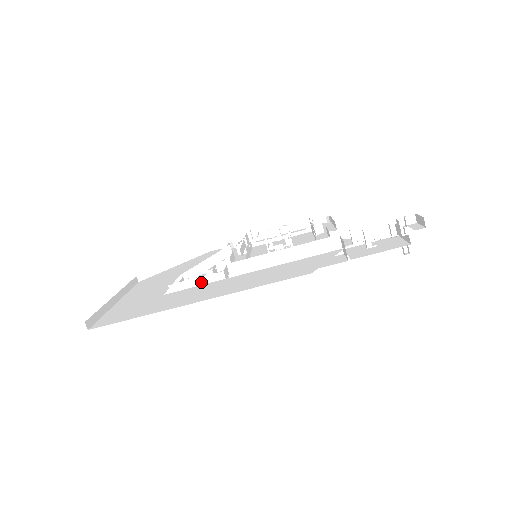
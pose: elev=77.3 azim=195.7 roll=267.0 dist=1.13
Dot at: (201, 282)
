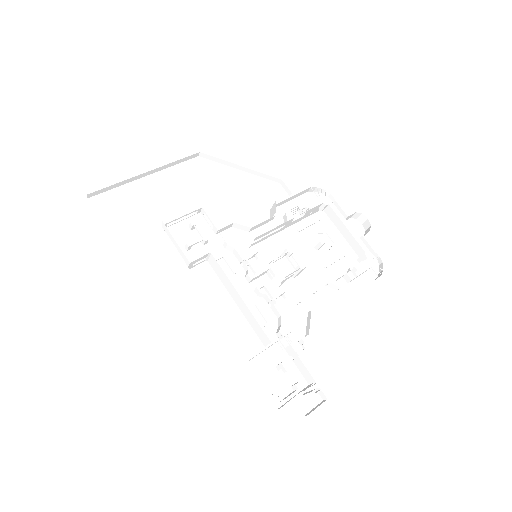
Dot at: (177, 247)
